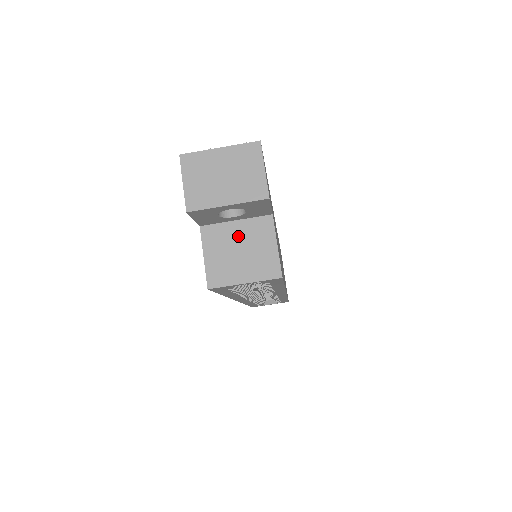
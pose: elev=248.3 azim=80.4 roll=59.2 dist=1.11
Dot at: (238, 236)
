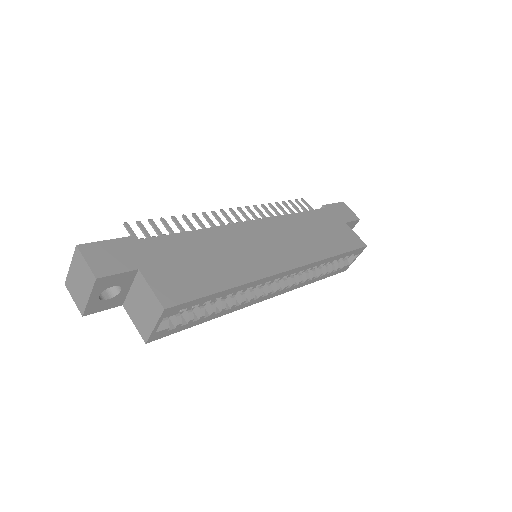
Dot at: (136, 298)
